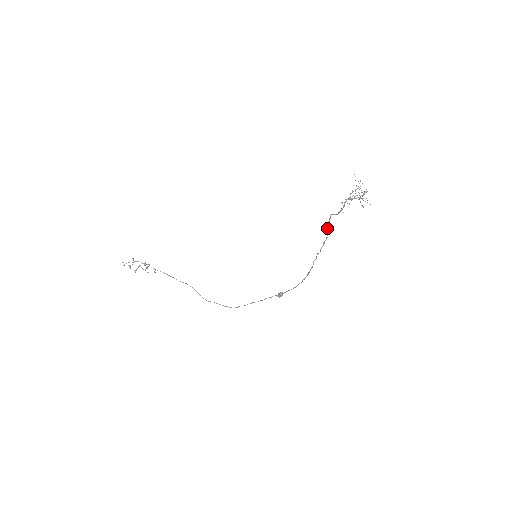
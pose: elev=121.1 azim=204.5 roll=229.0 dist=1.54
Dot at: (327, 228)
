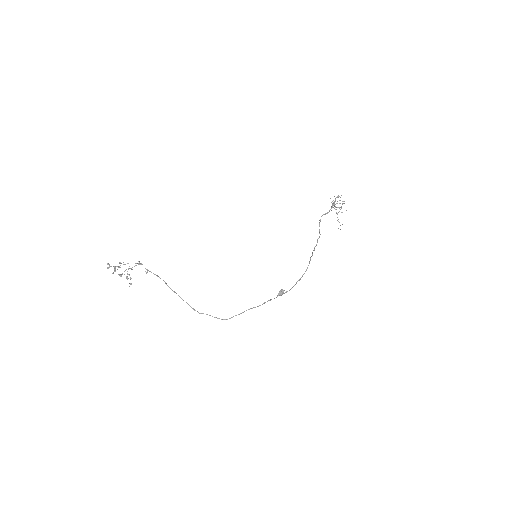
Dot at: occluded
